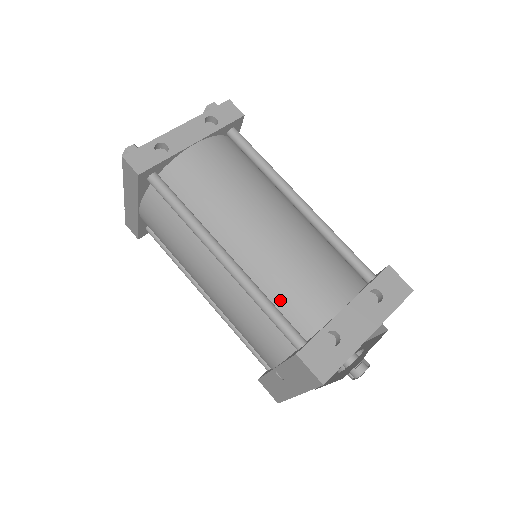
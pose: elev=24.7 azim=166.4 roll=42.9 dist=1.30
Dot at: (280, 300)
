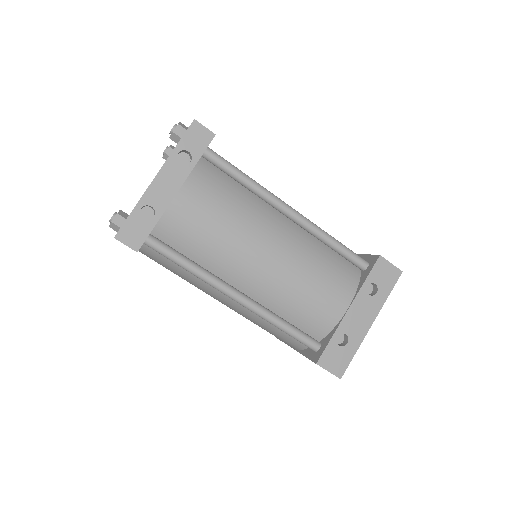
Dot at: (293, 317)
